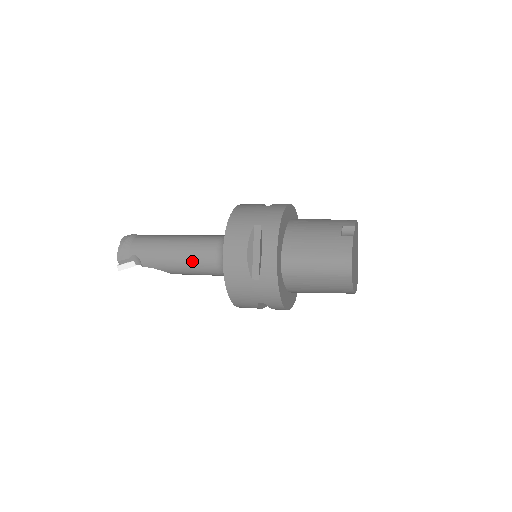
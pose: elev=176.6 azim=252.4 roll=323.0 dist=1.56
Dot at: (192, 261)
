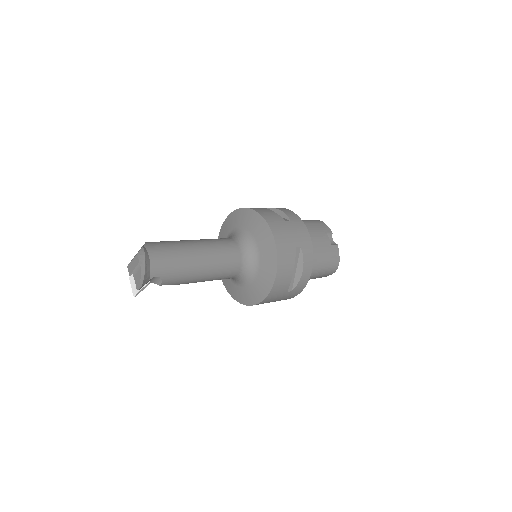
Dot at: (218, 274)
